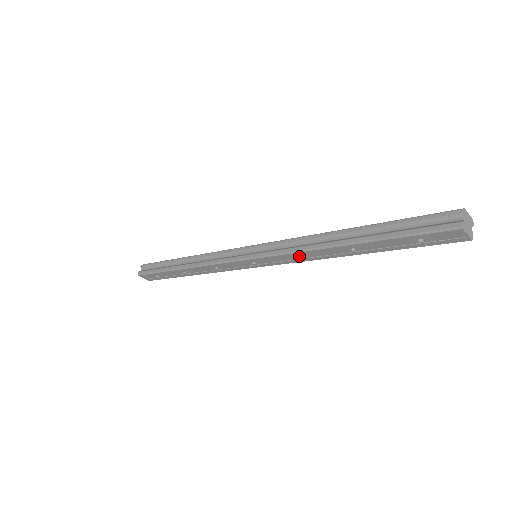
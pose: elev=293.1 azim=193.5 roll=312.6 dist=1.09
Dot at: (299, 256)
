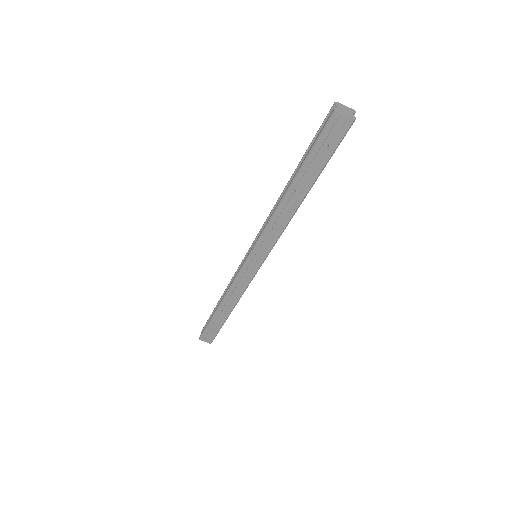
Dot at: (275, 230)
